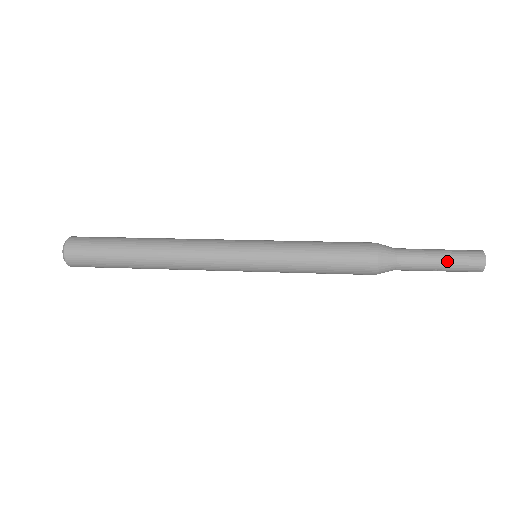
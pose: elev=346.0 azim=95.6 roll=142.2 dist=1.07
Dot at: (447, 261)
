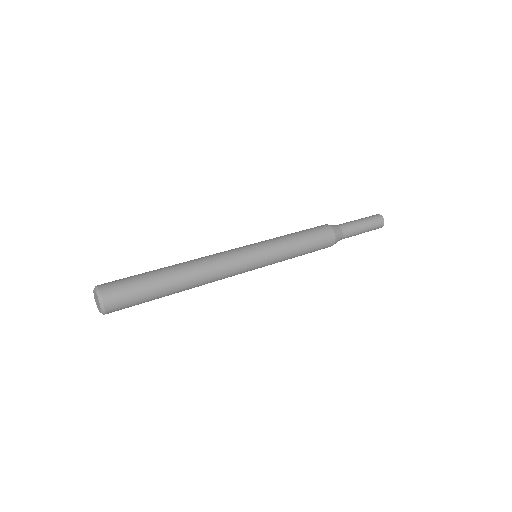
Dot at: (366, 223)
